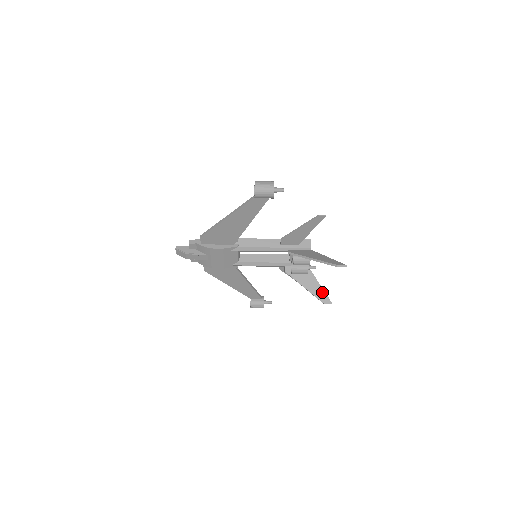
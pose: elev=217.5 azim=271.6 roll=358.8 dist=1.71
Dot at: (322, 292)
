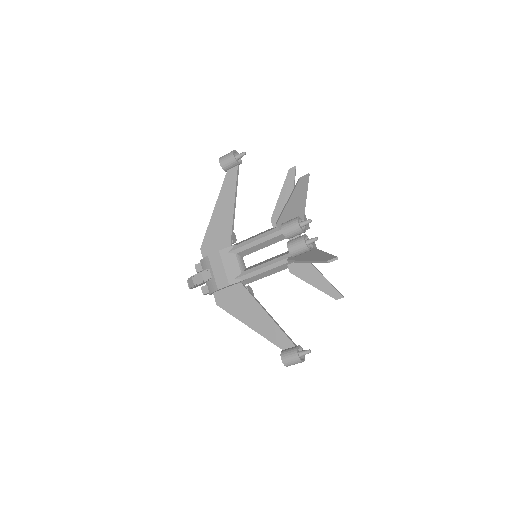
Dot at: (325, 255)
